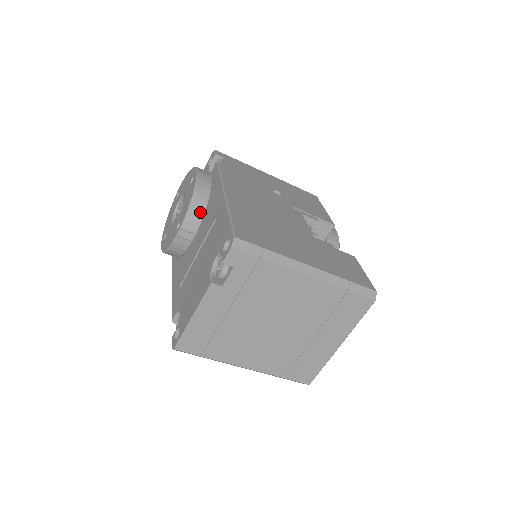
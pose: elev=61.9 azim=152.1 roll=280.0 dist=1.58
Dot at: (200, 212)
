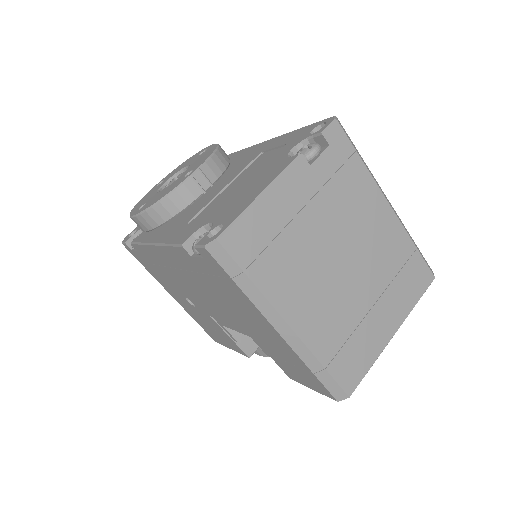
Dot at: (222, 165)
